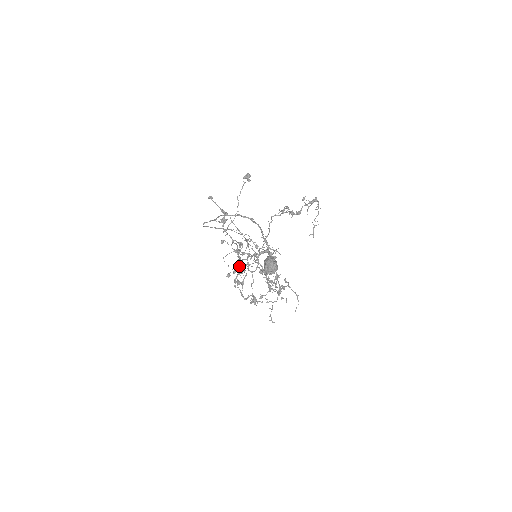
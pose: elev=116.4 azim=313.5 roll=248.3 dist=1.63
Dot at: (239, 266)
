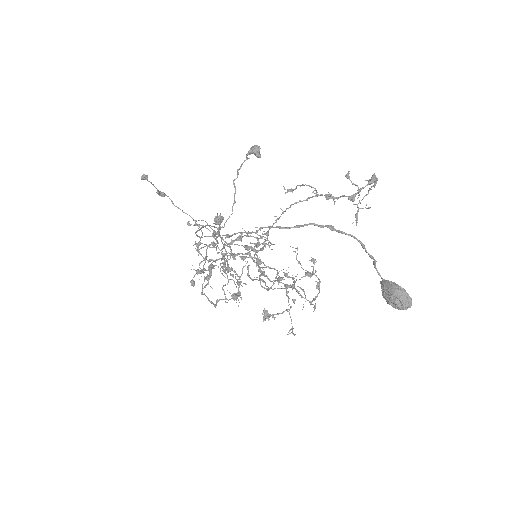
Dot at: (210, 268)
